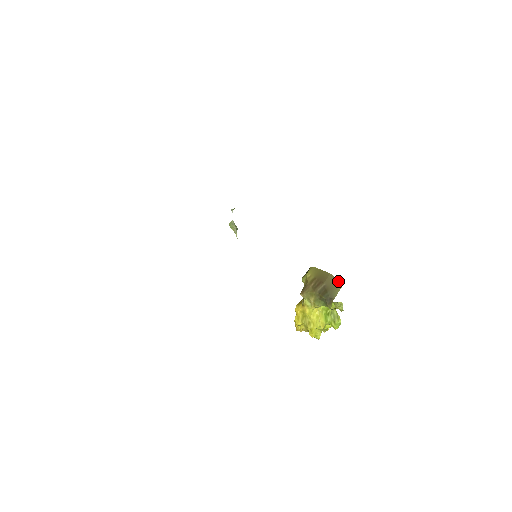
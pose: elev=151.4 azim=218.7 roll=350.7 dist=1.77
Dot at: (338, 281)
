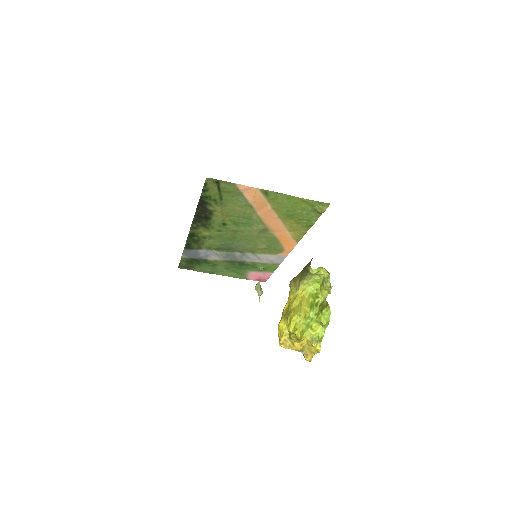
Dot at: occluded
